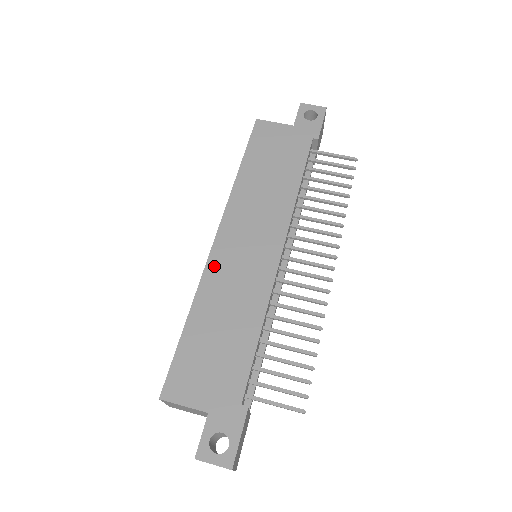
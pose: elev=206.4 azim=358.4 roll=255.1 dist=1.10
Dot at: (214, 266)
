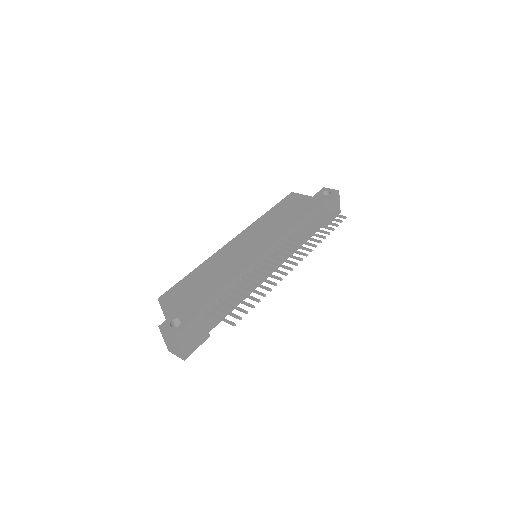
Dot at: (225, 250)
